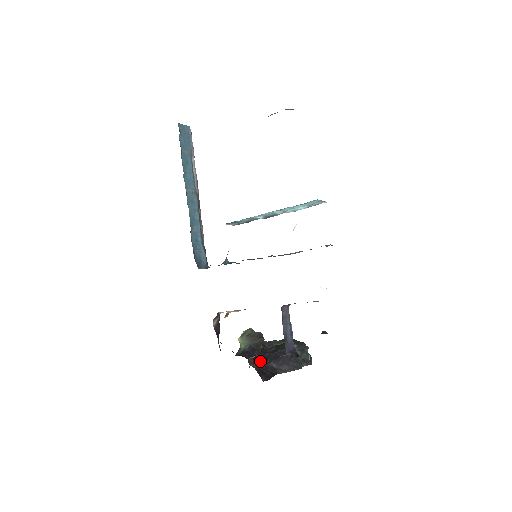
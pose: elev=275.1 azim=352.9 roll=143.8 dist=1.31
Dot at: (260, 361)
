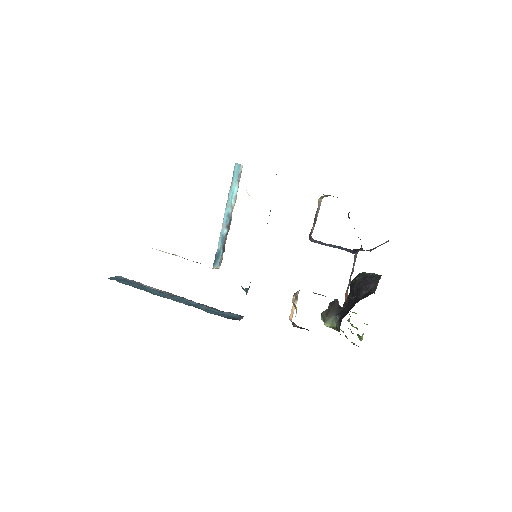
Dot at: (355, 303)
